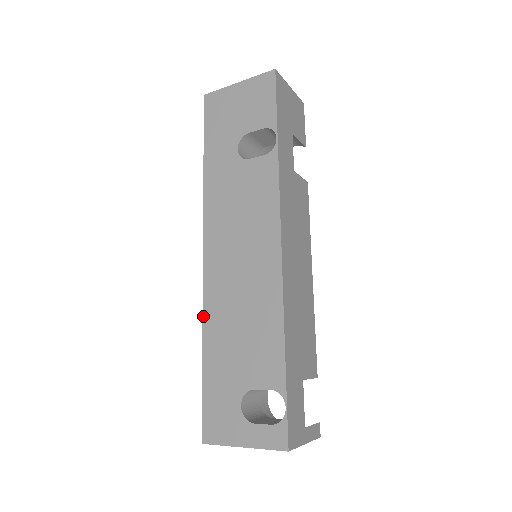
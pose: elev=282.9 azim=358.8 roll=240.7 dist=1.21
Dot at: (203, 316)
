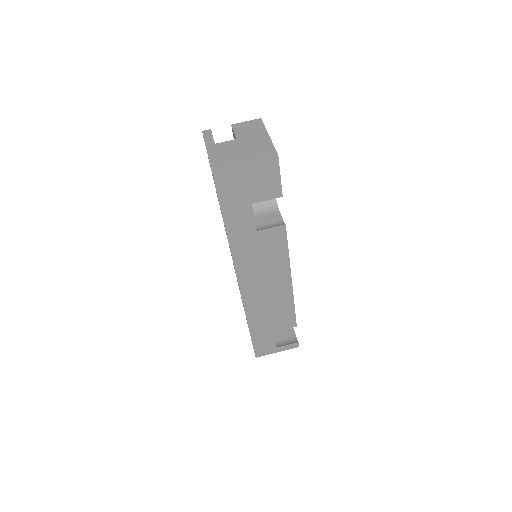
Dot at: occluded
